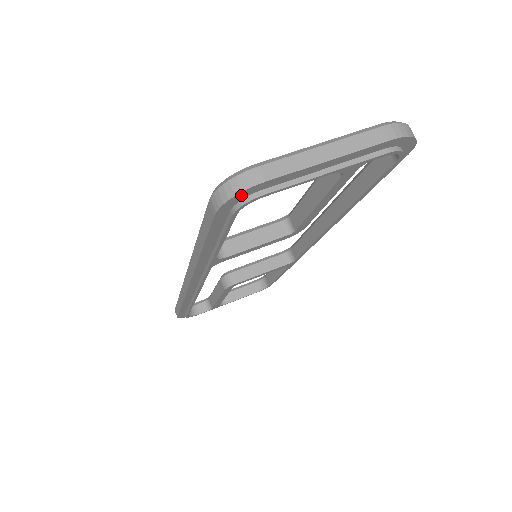
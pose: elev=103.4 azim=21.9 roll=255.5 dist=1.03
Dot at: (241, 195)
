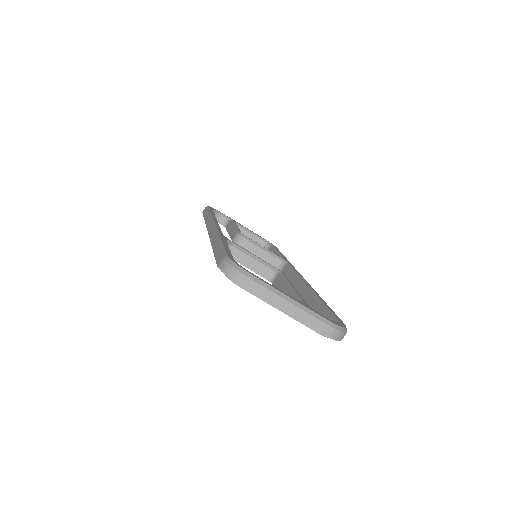
Dot at: (231, 278)
